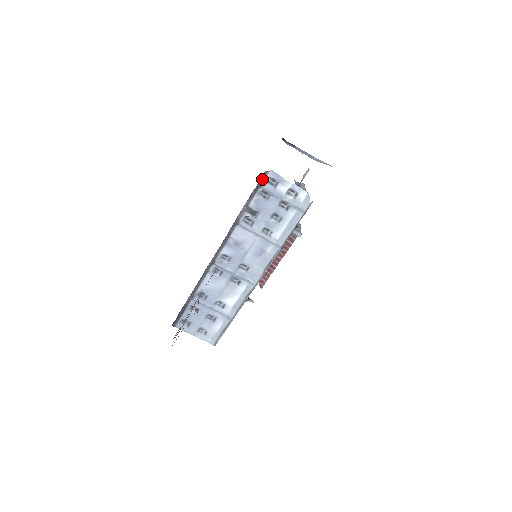
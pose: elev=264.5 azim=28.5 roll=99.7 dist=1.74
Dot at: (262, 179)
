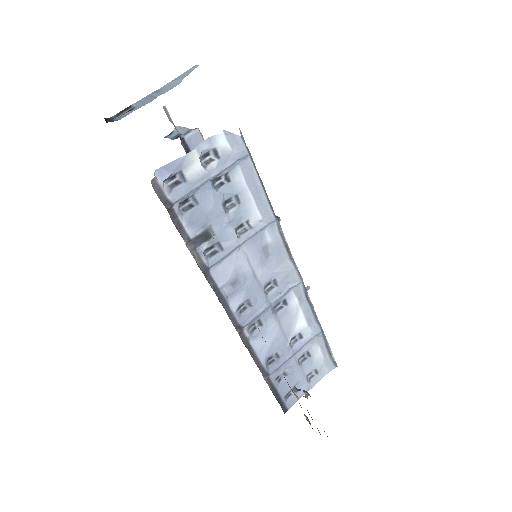
Dot at: (161, 196)
